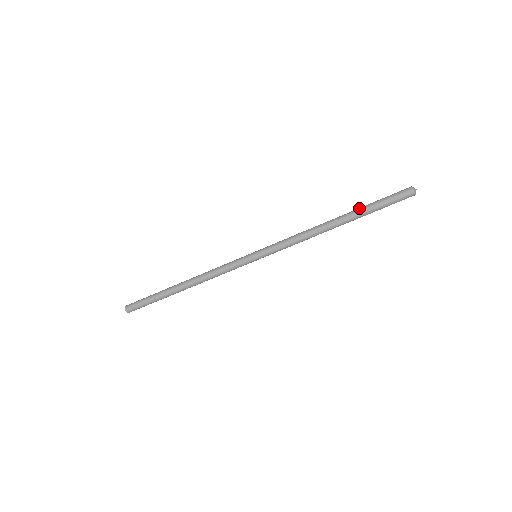
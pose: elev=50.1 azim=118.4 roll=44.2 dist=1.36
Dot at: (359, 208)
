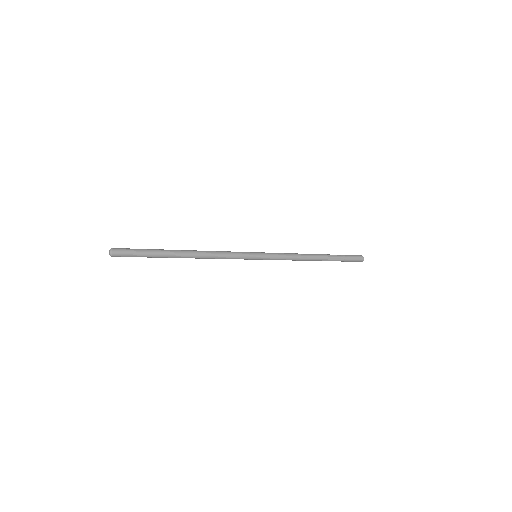
Dot at: (333, 255)
